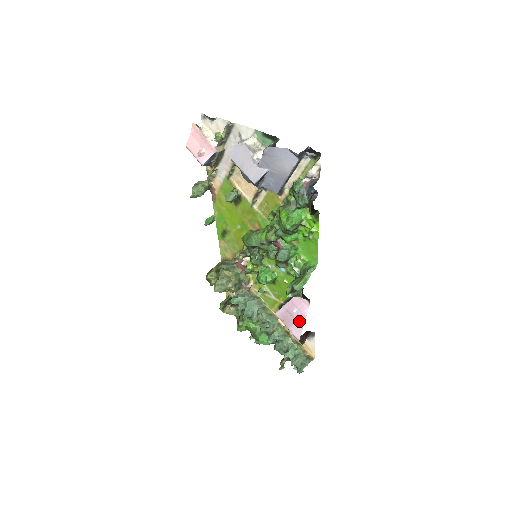
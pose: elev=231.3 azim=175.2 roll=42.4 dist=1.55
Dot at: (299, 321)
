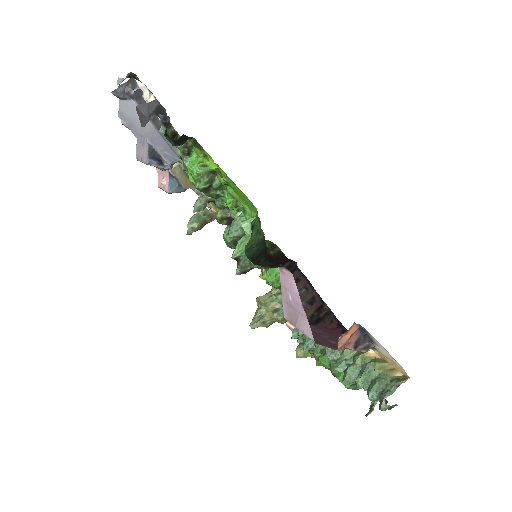
Dot at: (299, 310)
